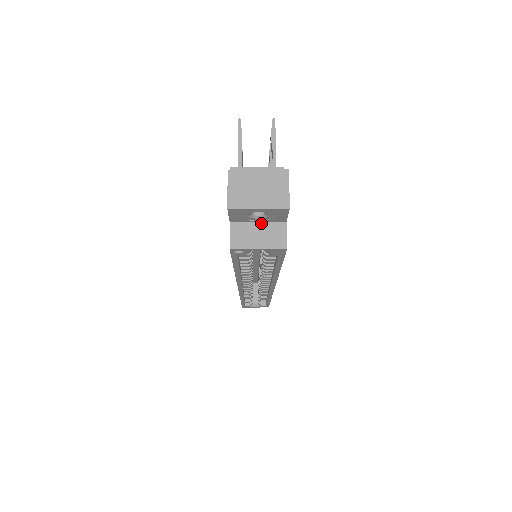
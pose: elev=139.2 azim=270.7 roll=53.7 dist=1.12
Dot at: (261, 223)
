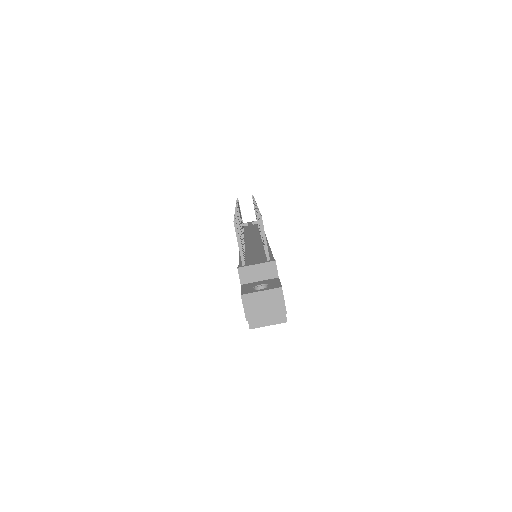
Dot at: occluded
